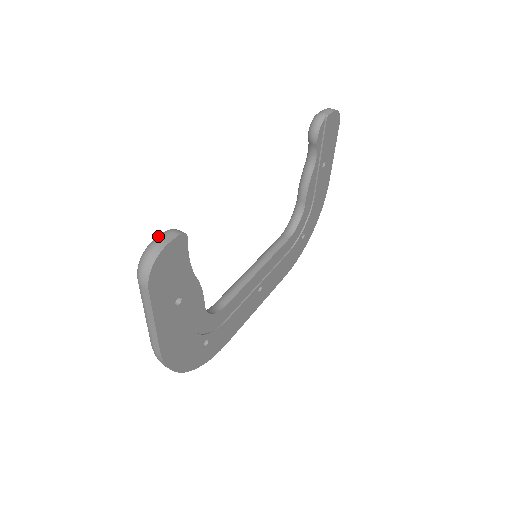
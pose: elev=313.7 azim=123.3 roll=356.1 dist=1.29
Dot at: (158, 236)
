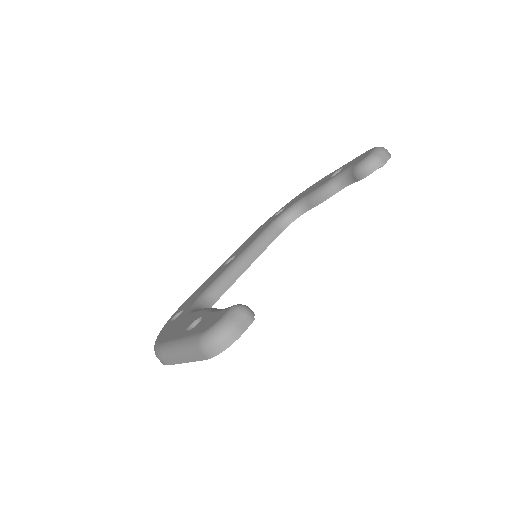
Dot at: (234, 316)
